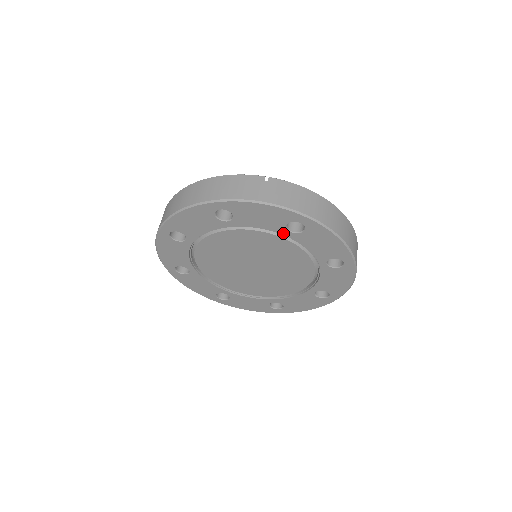
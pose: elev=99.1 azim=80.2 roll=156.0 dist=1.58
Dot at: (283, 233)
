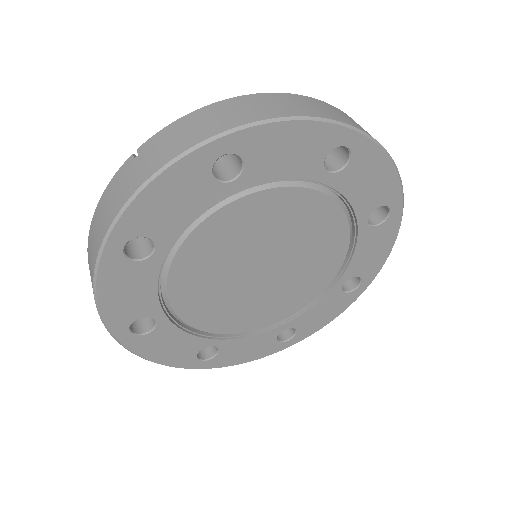
Dot at: (227, 193)
